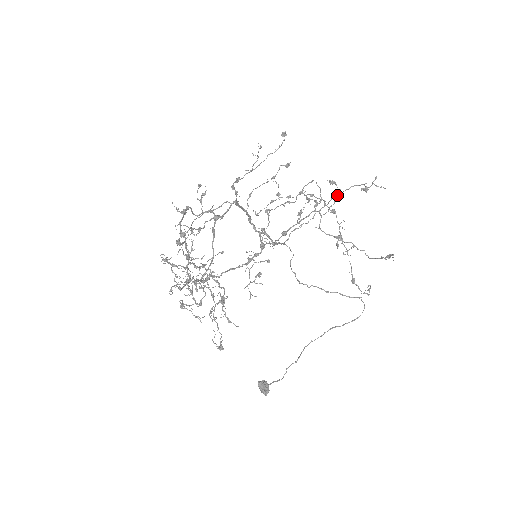
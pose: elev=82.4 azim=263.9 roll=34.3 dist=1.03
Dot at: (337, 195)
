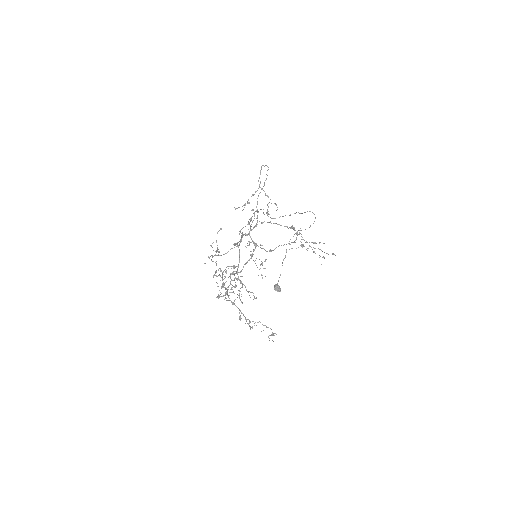
Dot at: occluded
